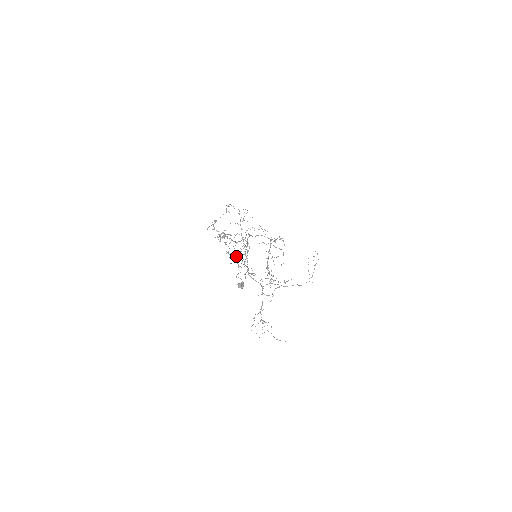
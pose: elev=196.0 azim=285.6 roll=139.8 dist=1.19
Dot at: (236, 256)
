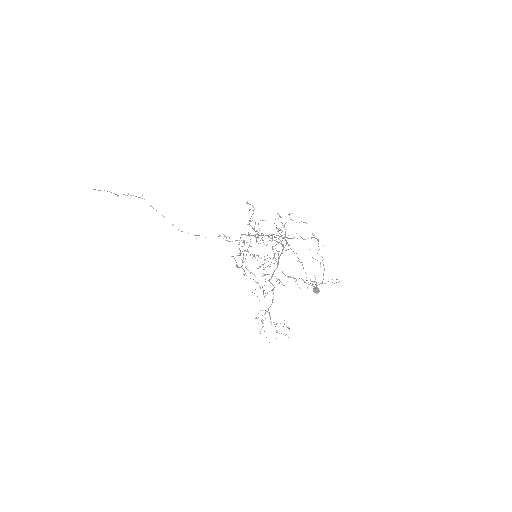
Dot at: (252, 258)
